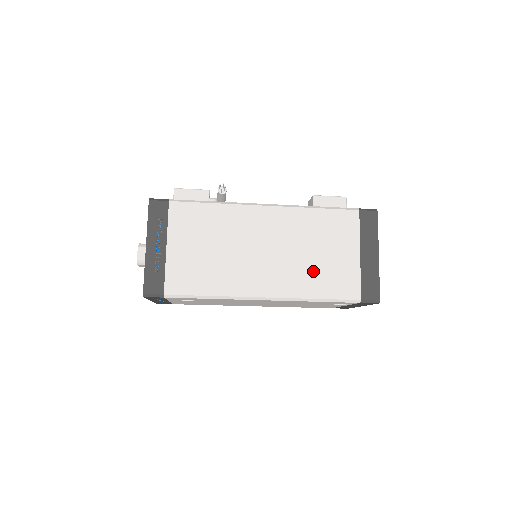
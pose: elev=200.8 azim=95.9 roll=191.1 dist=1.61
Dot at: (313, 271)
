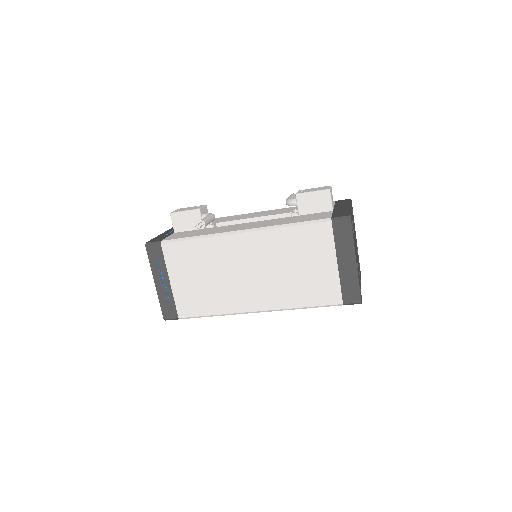
Dot at: (295, 285)
